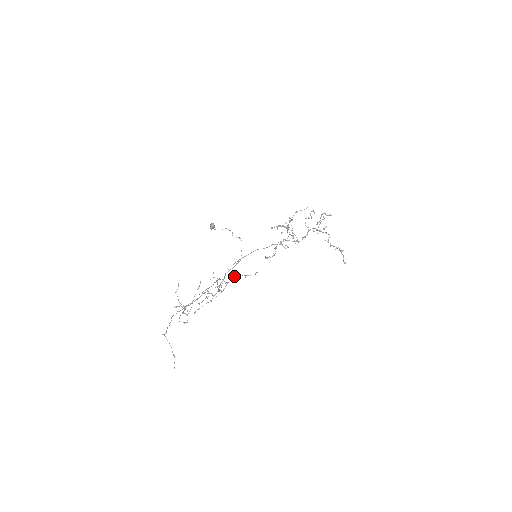
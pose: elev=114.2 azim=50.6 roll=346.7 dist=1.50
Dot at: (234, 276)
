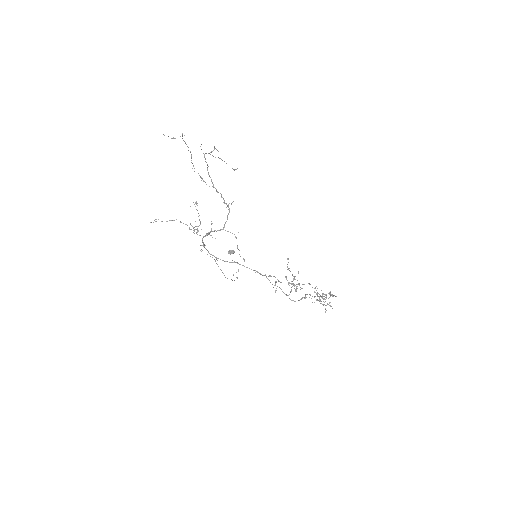
Dot at: occluded
